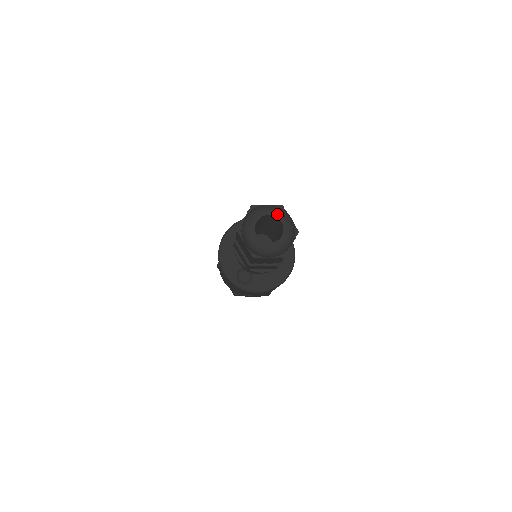
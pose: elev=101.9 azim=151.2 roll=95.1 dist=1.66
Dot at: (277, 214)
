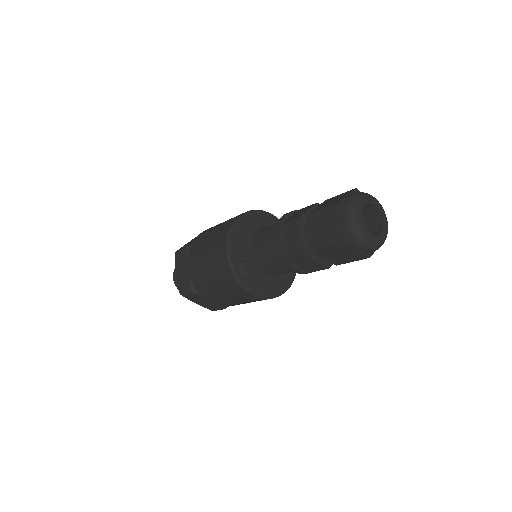
Dot at: (382, 210)
